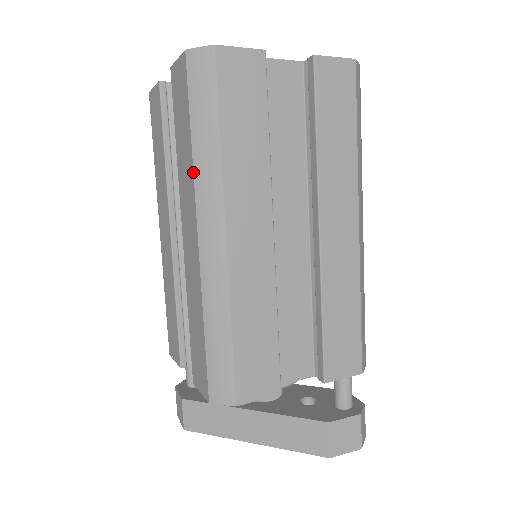
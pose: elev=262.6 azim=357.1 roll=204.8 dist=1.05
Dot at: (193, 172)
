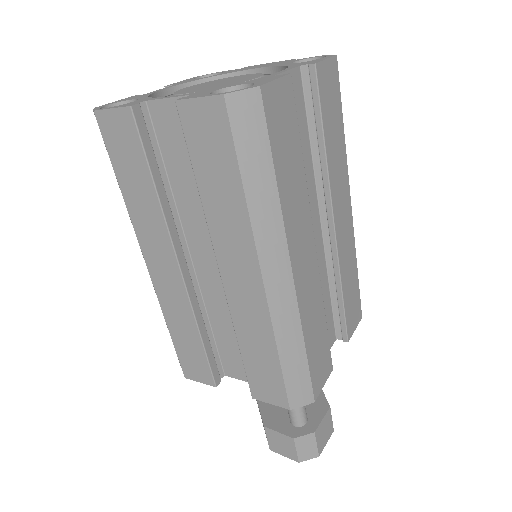
Dot at: occluded
